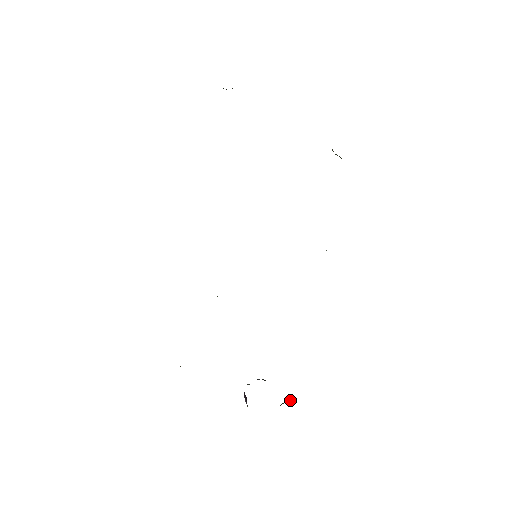
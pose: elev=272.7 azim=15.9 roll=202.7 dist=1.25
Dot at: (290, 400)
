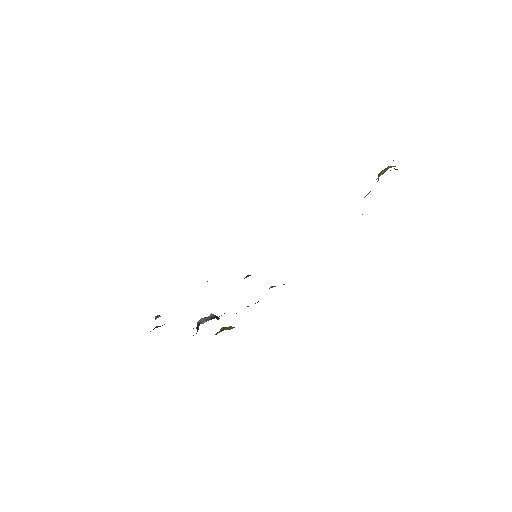
Dot at: (230, 327)
